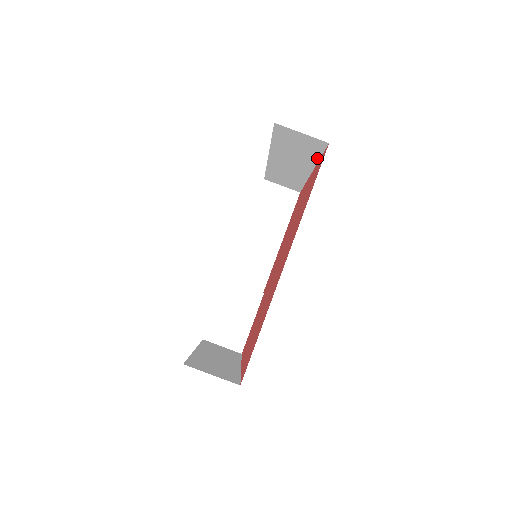
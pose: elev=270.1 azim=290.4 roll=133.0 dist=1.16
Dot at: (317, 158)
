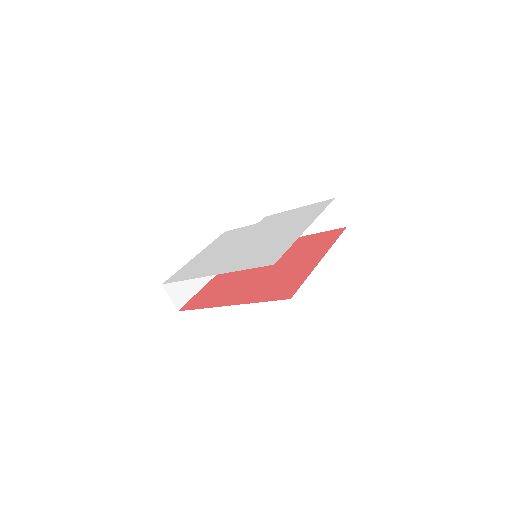
Dot at: (306, 276)
